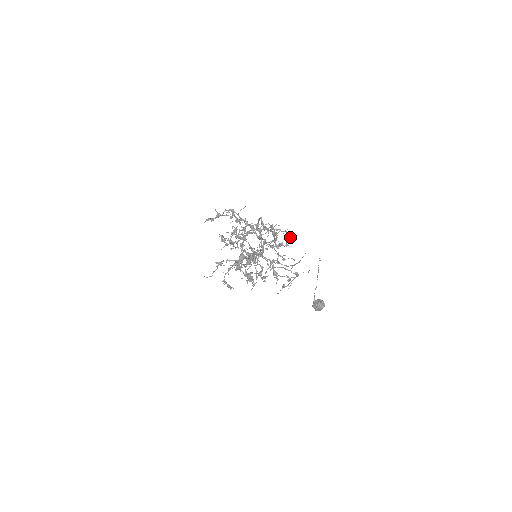
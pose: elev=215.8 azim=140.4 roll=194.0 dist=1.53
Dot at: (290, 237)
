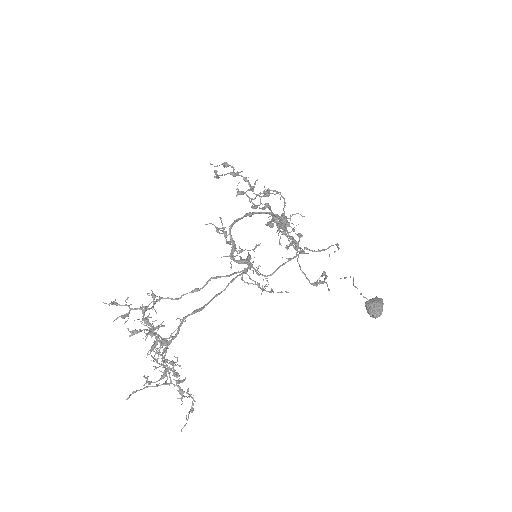
Dot at: (158, 385)
